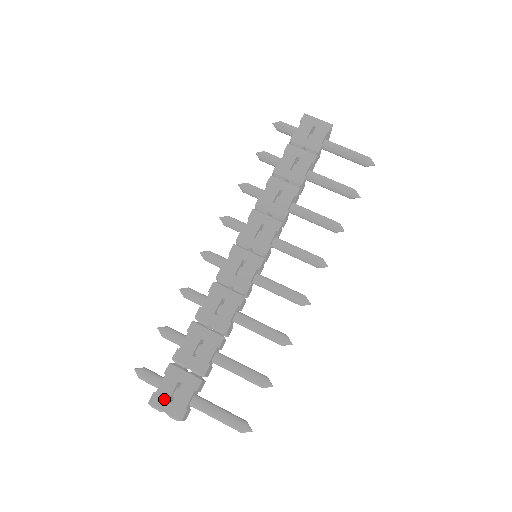
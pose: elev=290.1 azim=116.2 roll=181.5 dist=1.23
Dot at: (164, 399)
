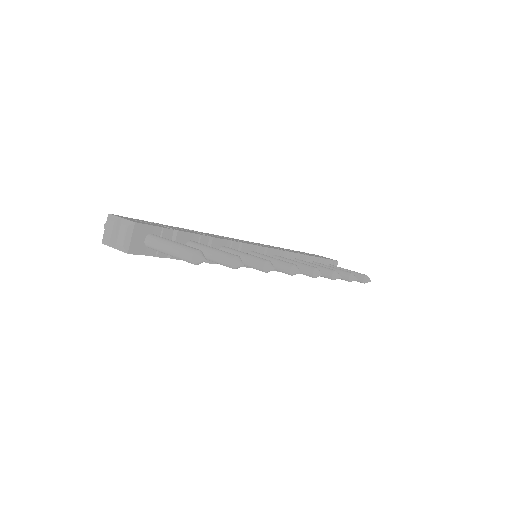
Dot at: (127, 218)
